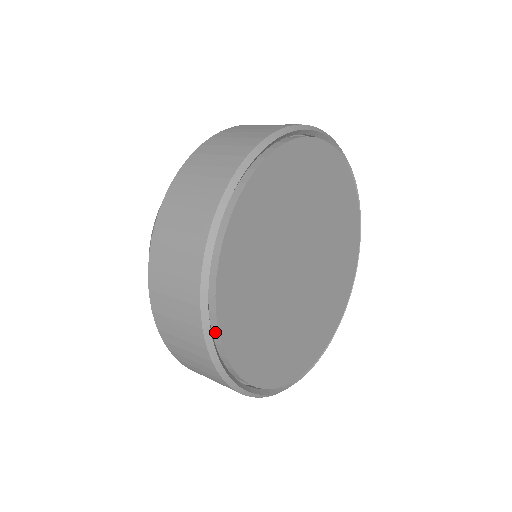
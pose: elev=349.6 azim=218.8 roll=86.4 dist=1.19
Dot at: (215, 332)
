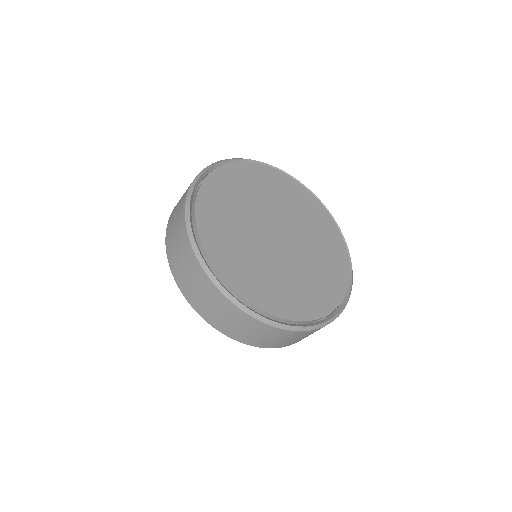
Dot at: (197, 237)
